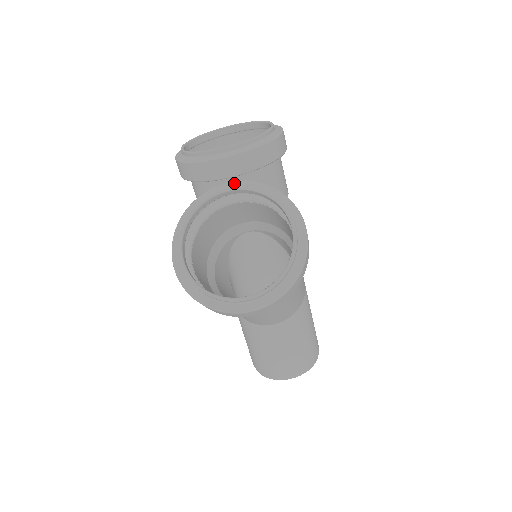
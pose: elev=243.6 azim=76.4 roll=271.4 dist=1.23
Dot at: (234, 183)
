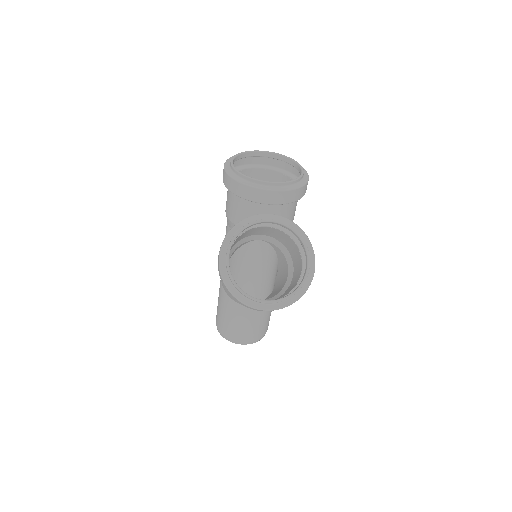
Dot at: (275, 216)
